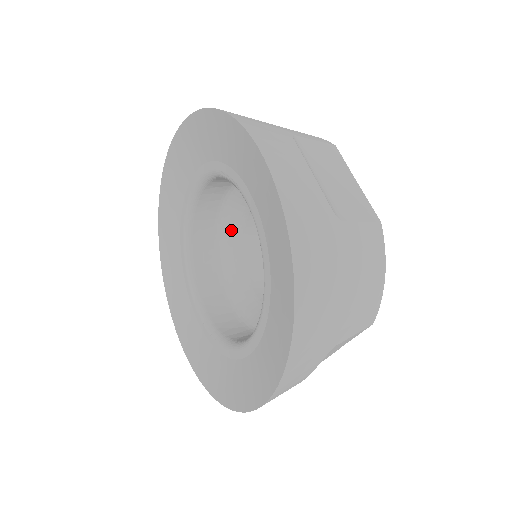
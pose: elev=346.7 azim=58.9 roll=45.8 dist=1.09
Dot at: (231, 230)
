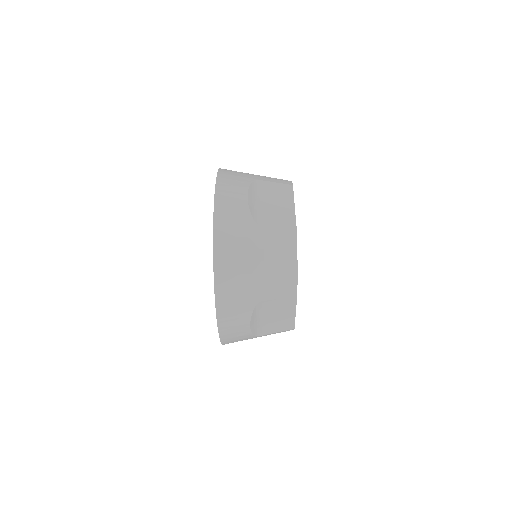
Dot at: occluded
